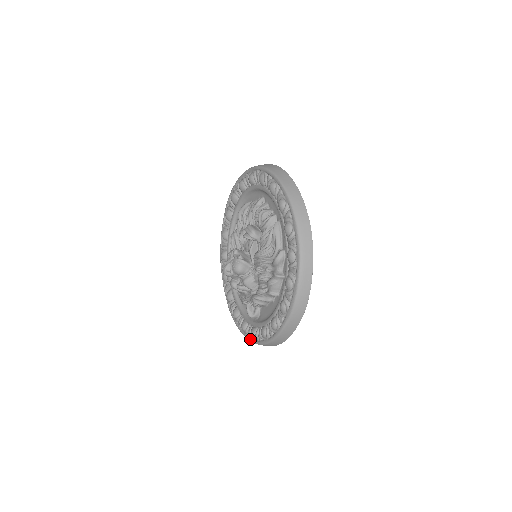
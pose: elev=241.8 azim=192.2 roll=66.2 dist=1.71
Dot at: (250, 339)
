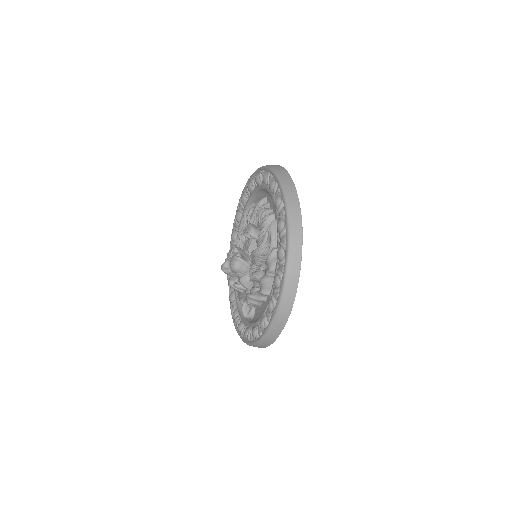
Dot at: (244, 340)
